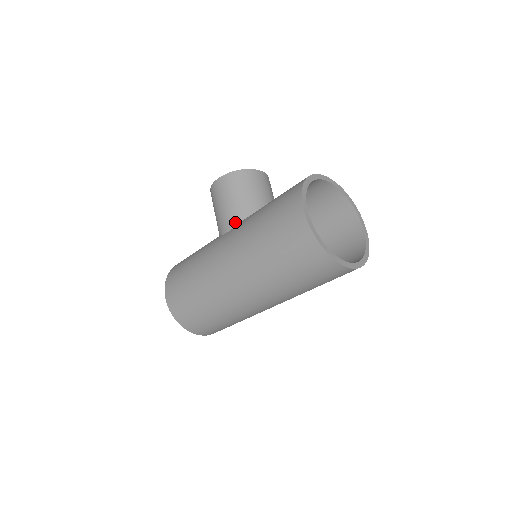
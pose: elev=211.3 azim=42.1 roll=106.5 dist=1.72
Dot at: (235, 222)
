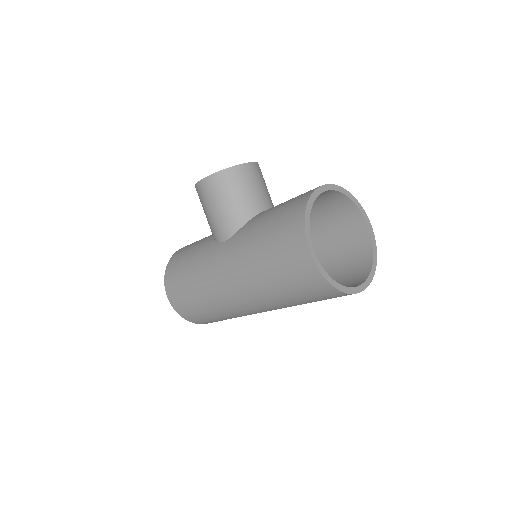
Dot at: (230, 232)
